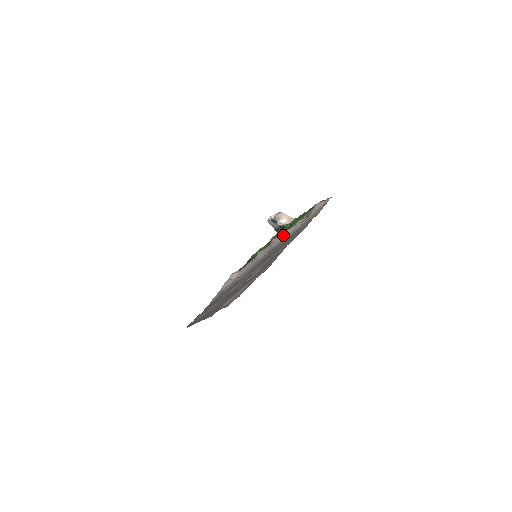
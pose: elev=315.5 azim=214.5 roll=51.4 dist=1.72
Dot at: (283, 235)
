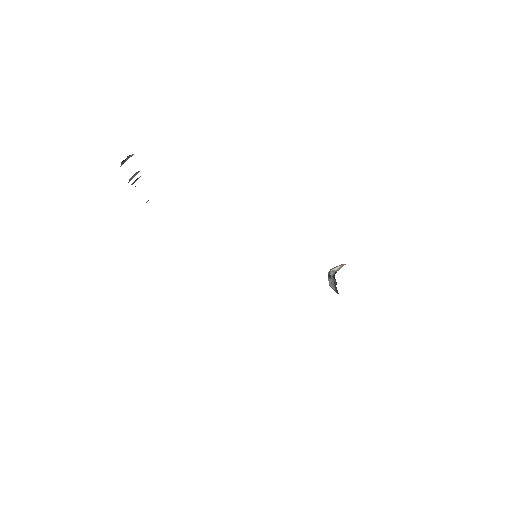
Dot at: occluded
